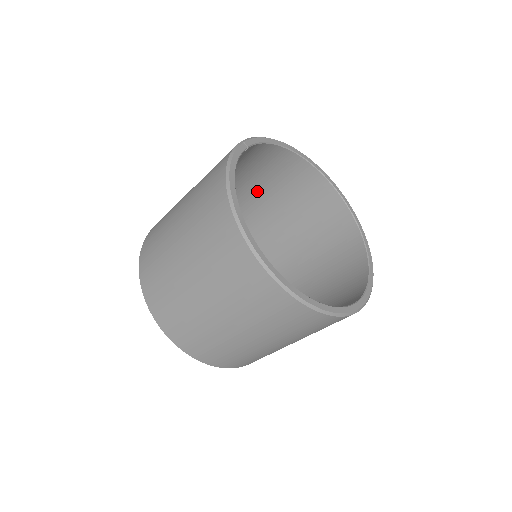
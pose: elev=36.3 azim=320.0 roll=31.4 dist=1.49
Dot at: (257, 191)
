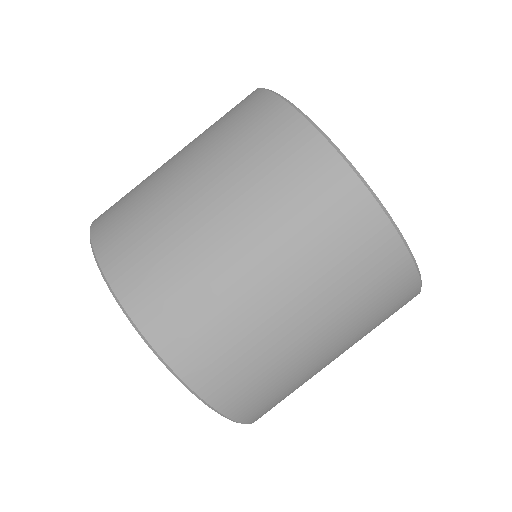
Dot at: occluded
